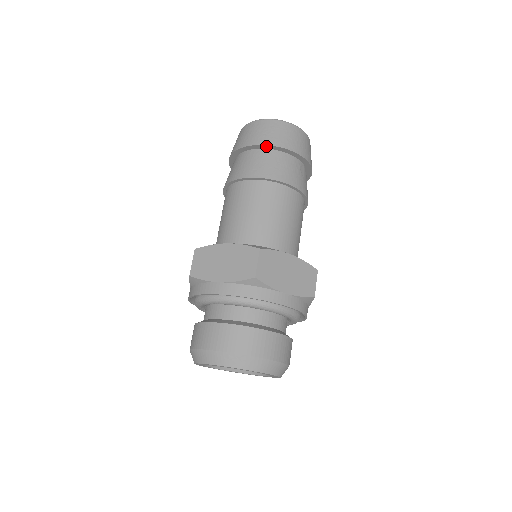
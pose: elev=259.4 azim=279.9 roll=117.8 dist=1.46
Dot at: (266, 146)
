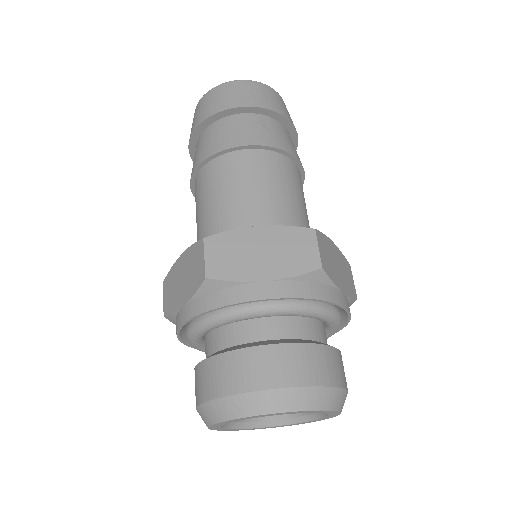
Dot at: (206, 122)
